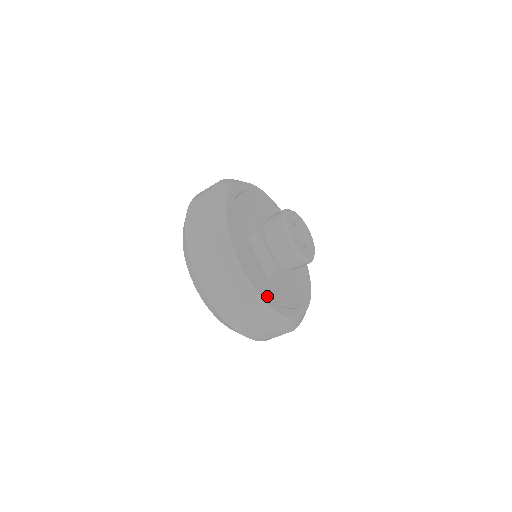
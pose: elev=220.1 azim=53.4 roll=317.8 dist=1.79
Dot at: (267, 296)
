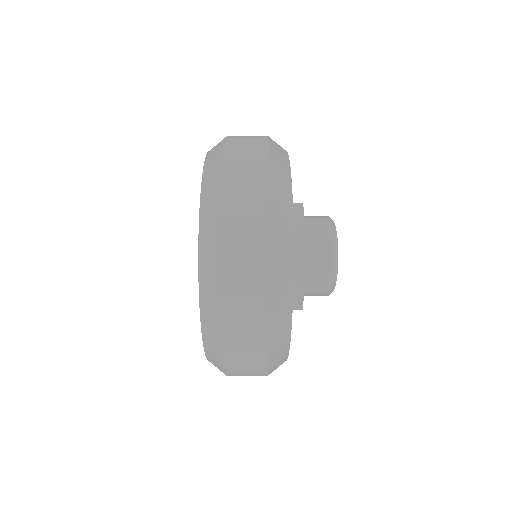
Dot at: occluded
